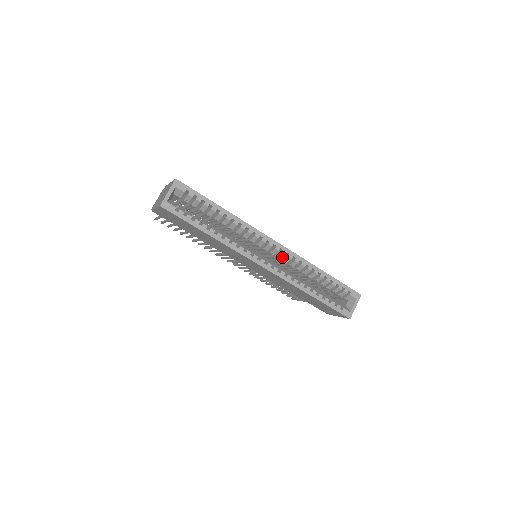
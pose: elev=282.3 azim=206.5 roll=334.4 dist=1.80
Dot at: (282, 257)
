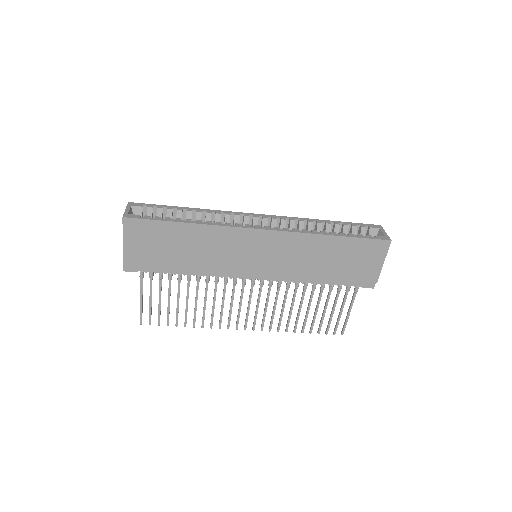
Dot at: occluded
